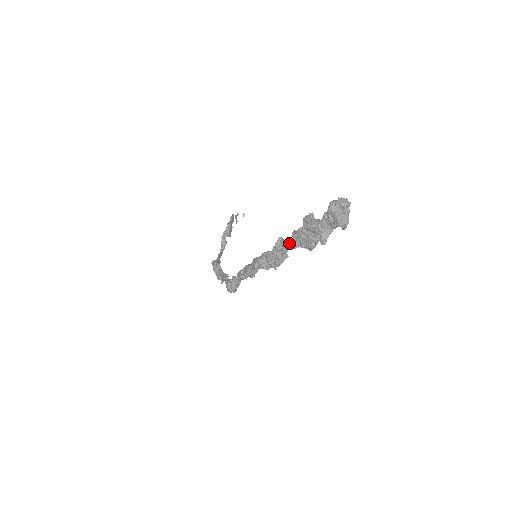
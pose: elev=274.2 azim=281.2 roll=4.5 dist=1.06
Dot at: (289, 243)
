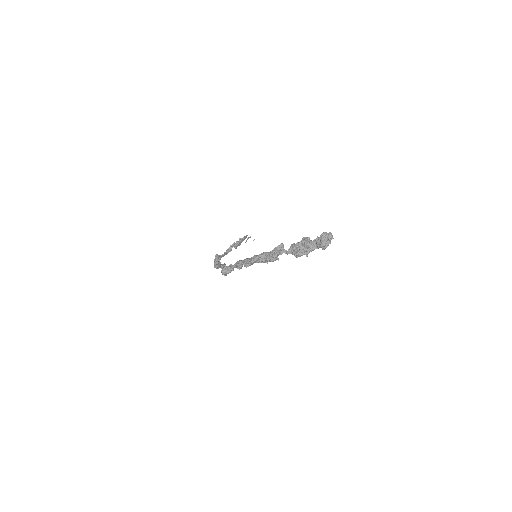
Dot at: (286, 250)
